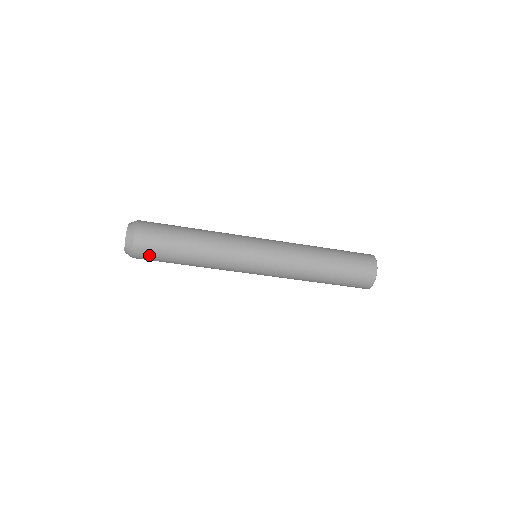
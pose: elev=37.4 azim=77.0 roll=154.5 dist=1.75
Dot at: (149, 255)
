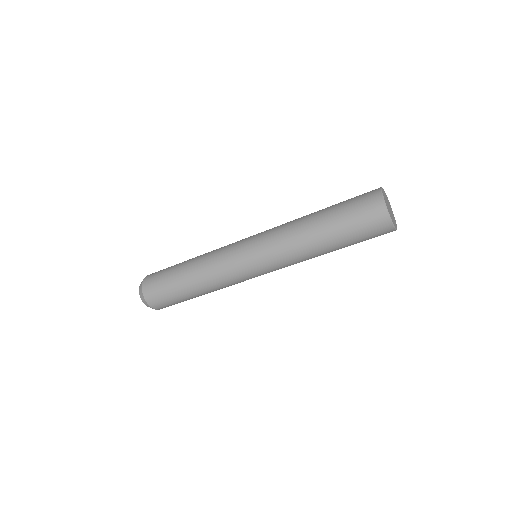
Dot at: (158, 297)
